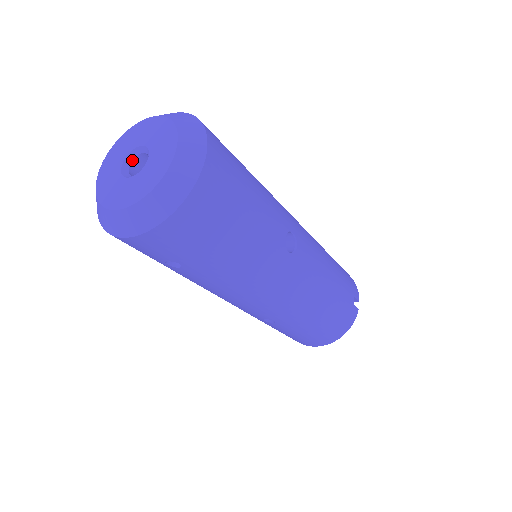
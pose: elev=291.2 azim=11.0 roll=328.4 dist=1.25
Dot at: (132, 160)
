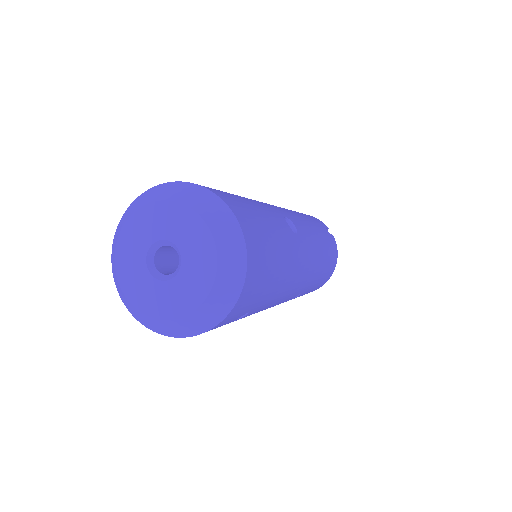
Dot at: (153, 261)
